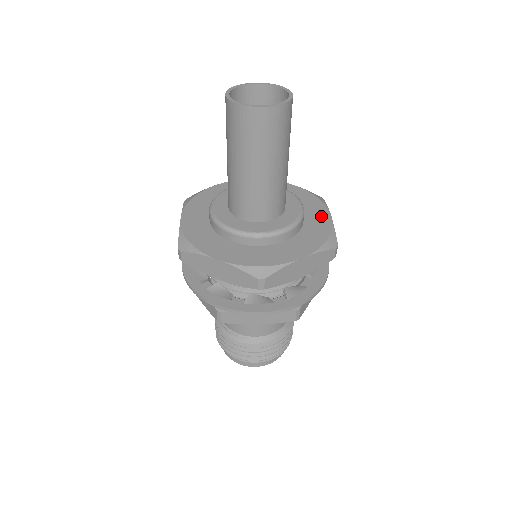
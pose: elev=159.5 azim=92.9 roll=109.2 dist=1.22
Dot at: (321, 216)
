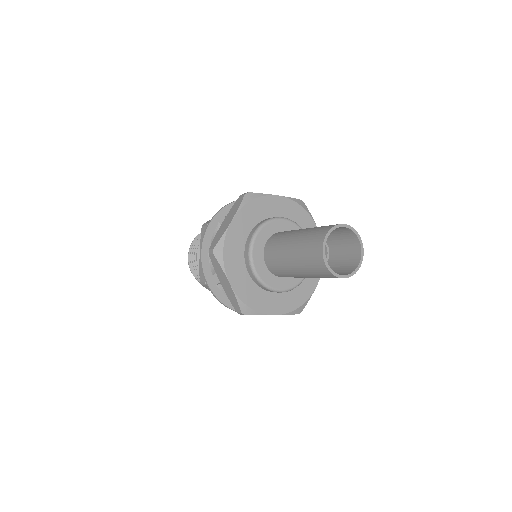
Dot at: occluded
